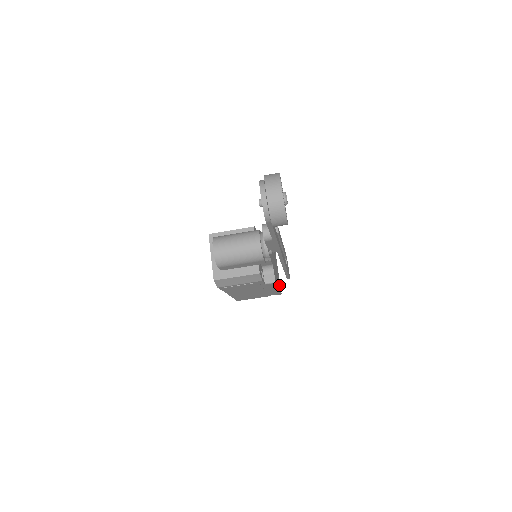
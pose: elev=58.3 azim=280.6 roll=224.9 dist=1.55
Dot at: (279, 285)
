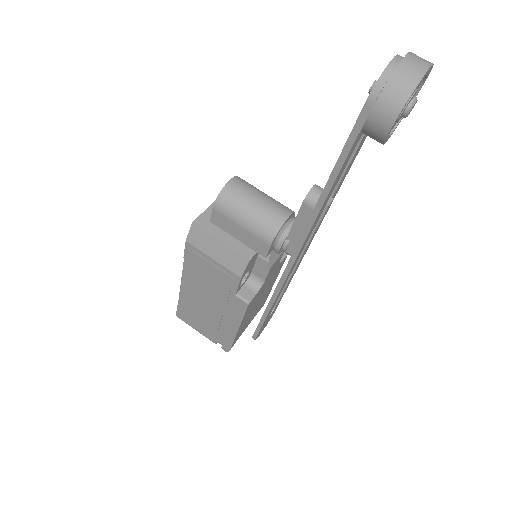
Dot at: (239, 333)
